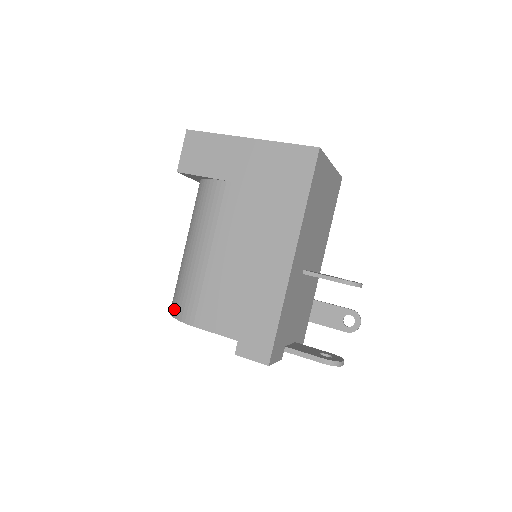
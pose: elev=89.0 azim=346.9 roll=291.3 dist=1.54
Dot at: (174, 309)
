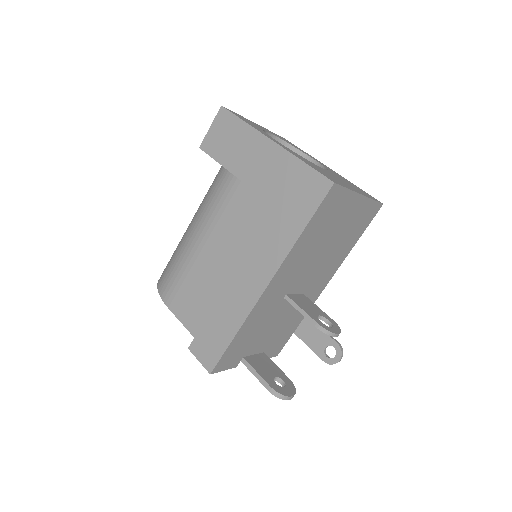
Dot at: (160, 278)
